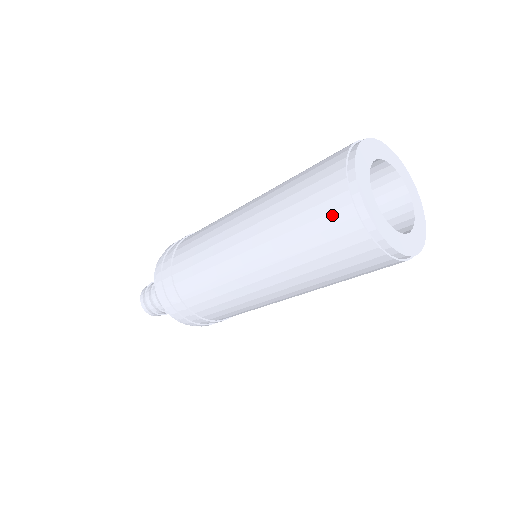
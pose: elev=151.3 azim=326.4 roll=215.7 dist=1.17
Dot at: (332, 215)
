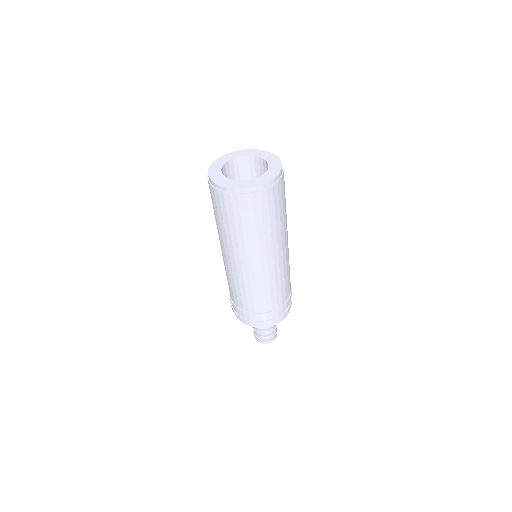
Dot at: (241, 207)
